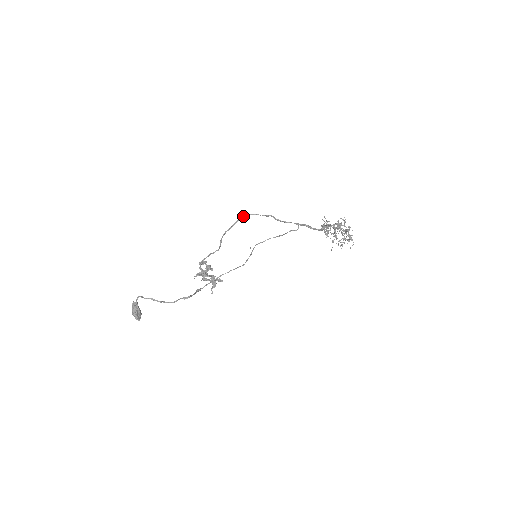
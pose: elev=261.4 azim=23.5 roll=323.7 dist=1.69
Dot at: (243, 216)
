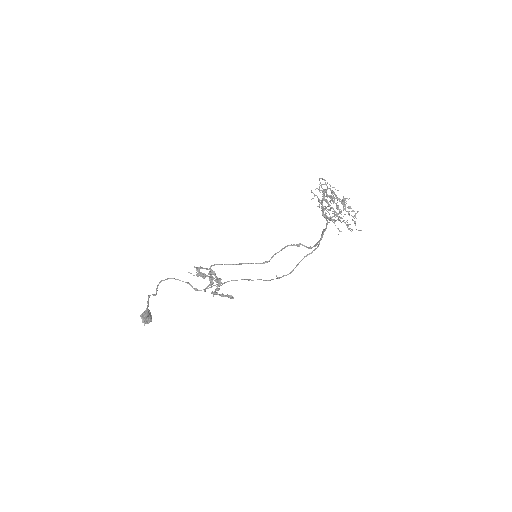
Dot at: occluded
